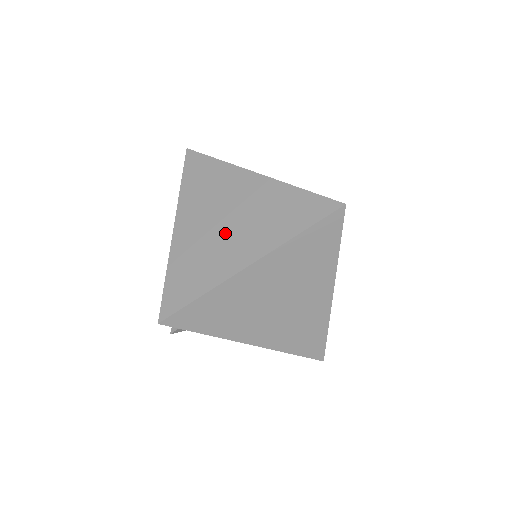
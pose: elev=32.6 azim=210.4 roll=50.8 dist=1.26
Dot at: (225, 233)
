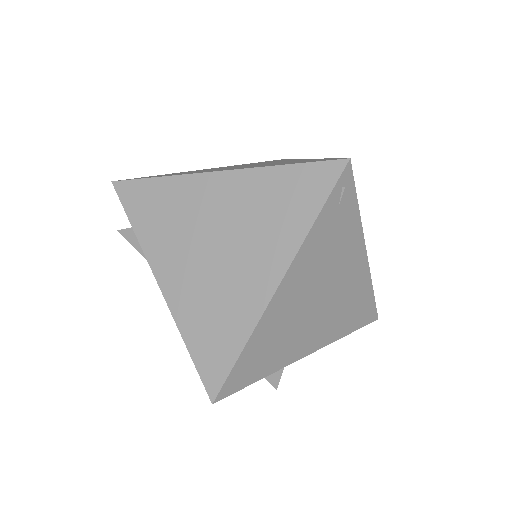
Dot at: (234, 167)
